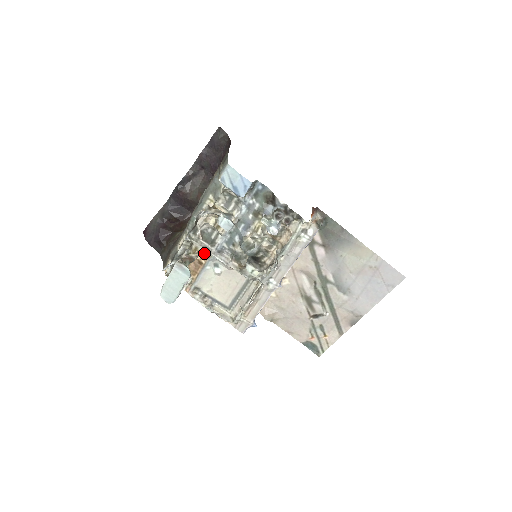
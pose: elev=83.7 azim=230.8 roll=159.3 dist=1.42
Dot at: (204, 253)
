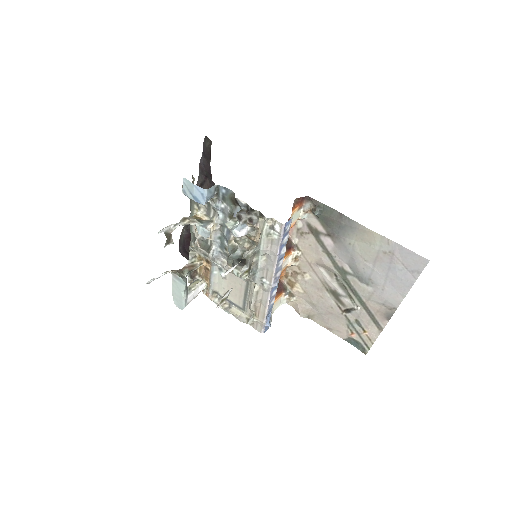
Dot at: (206, 260)
